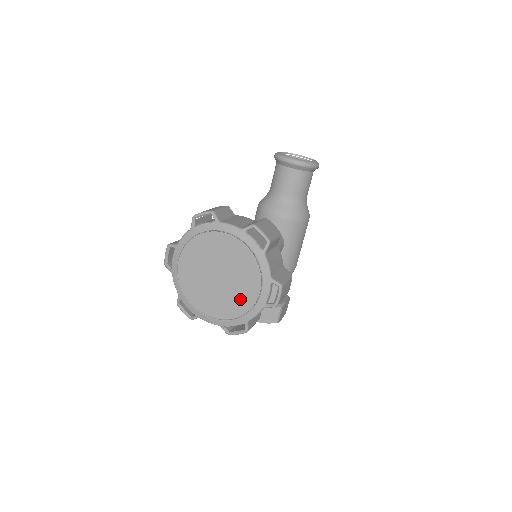
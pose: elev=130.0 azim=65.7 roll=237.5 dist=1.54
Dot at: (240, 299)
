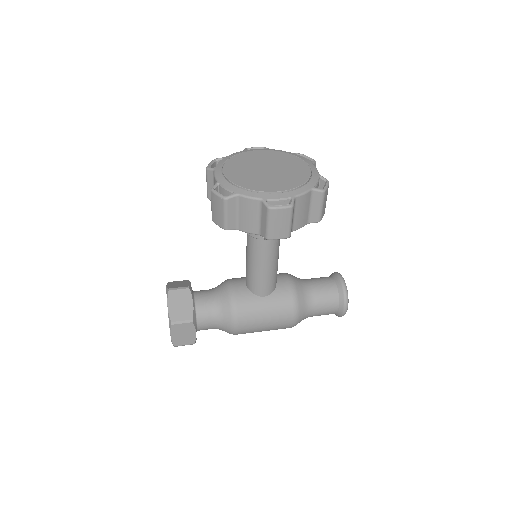
Dot at: (259, 183)
